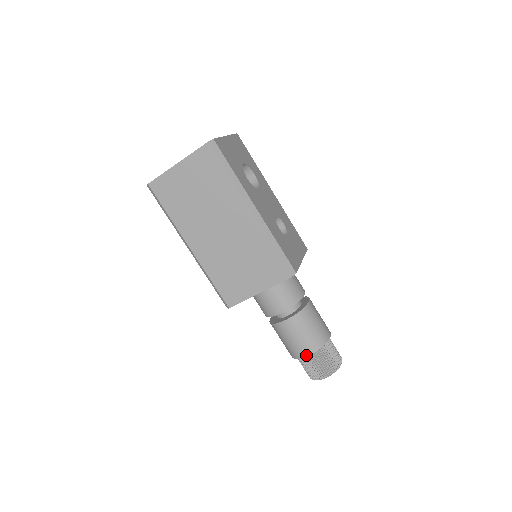
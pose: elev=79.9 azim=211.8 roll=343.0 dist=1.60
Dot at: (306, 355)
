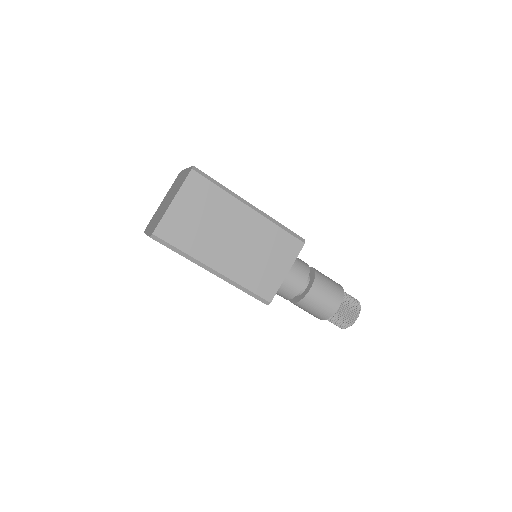
Dot at: (338, 307)
